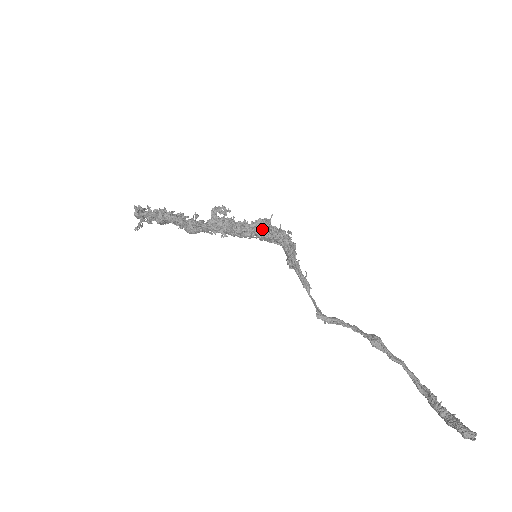
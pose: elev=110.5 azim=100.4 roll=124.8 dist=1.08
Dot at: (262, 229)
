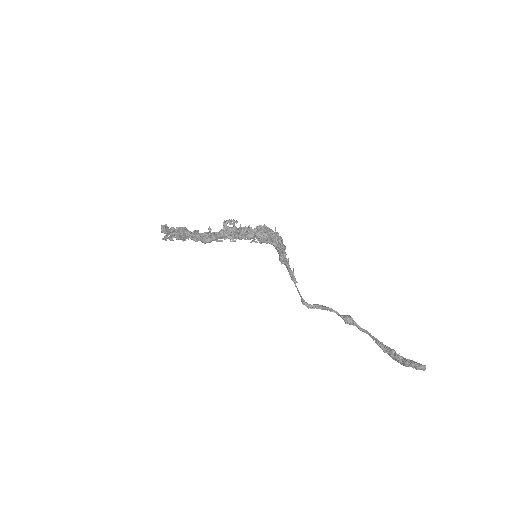
Dot at: (262, 231)
